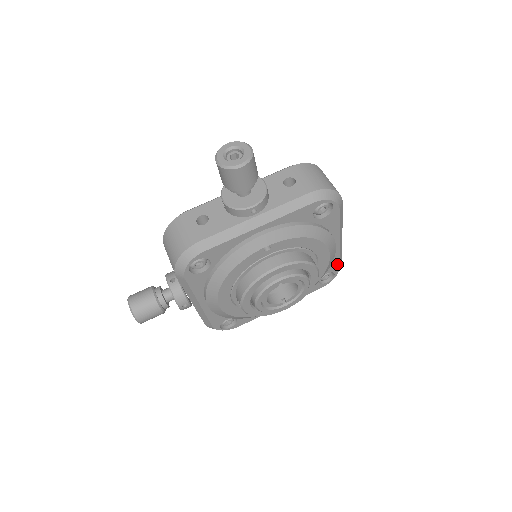
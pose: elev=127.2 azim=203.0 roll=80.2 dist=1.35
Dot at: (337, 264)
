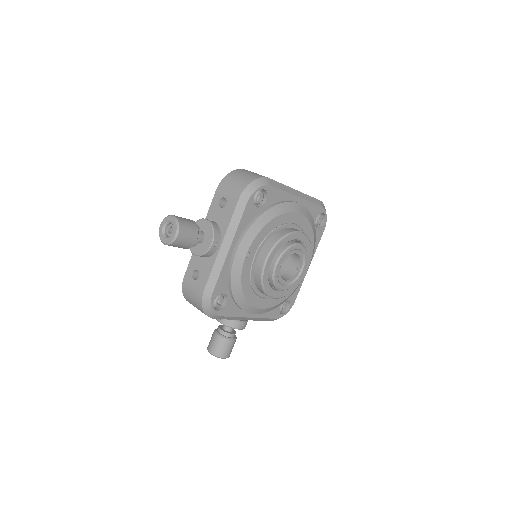
Dot at: (316, 207)
